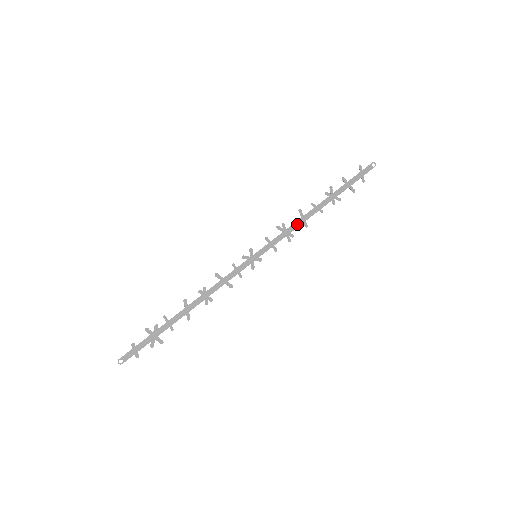
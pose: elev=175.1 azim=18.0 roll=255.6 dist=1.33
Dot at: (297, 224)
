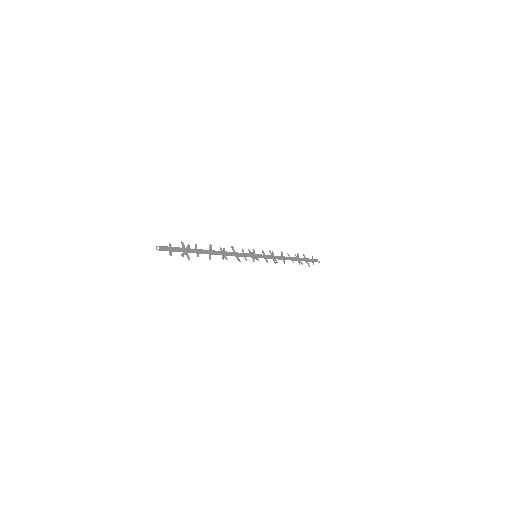
Dot at: (280, 258)
